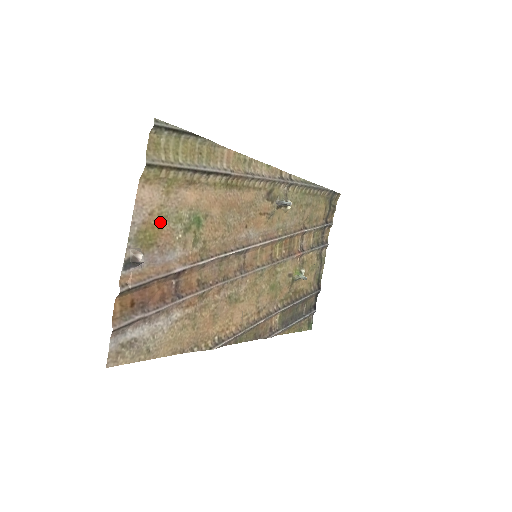
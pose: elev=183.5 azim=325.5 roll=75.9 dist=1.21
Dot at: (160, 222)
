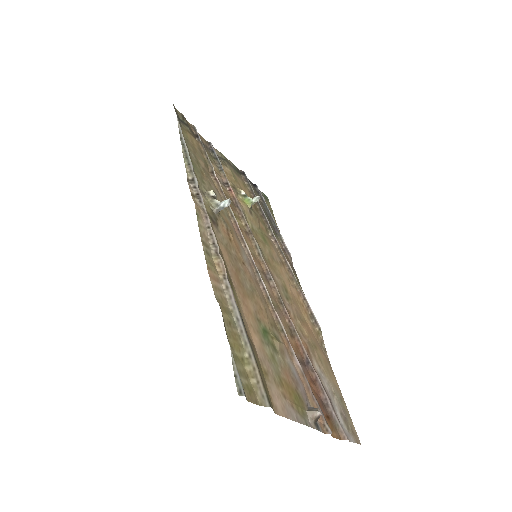
Dot at: (284, 384)
